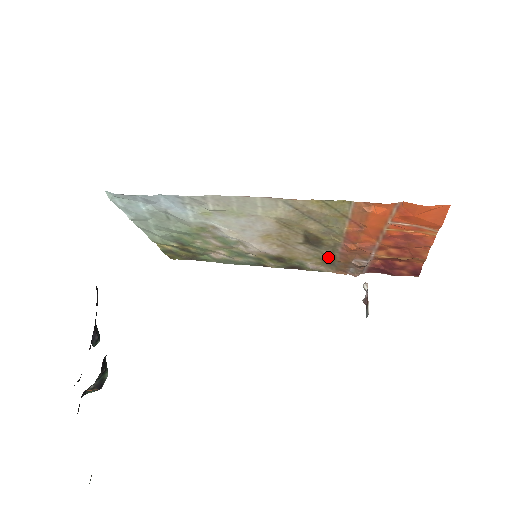
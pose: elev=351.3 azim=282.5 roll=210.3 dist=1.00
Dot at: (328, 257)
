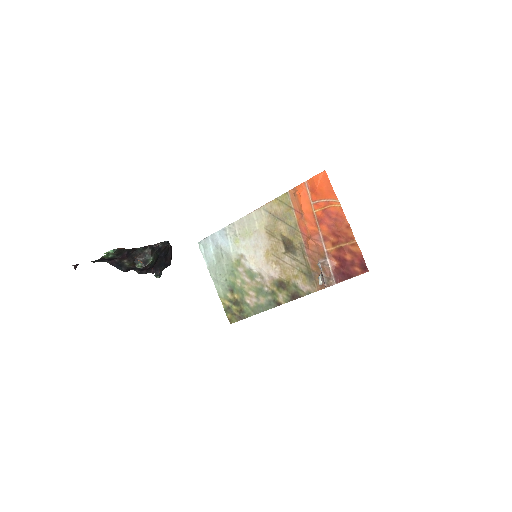
Dot at: (305, 267)
